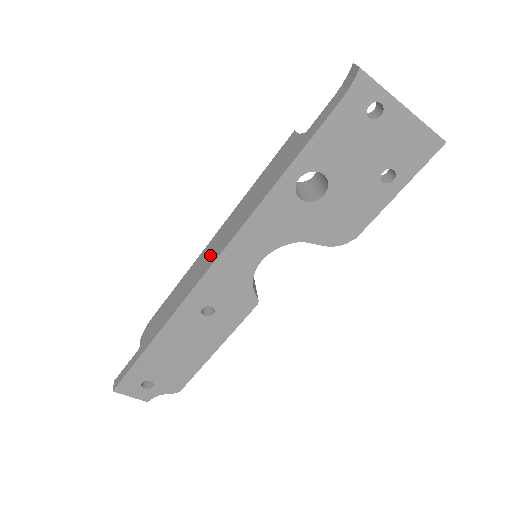
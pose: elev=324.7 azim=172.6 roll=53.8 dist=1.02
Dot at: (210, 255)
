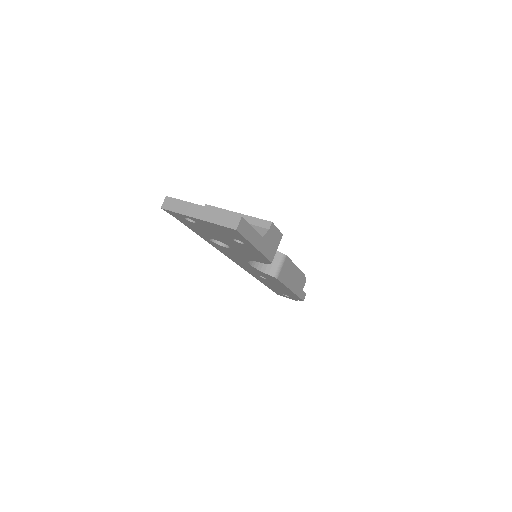
Dot at: occluded
